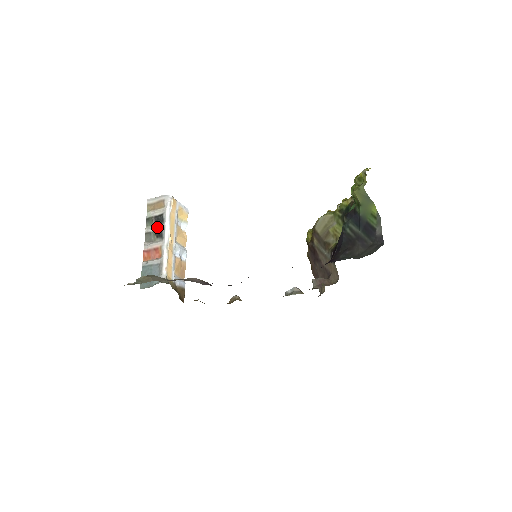
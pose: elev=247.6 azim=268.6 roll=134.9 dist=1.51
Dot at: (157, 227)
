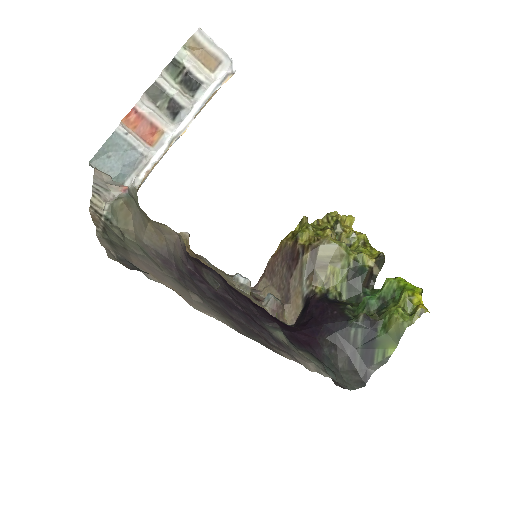
Dot at: (180, 95)
